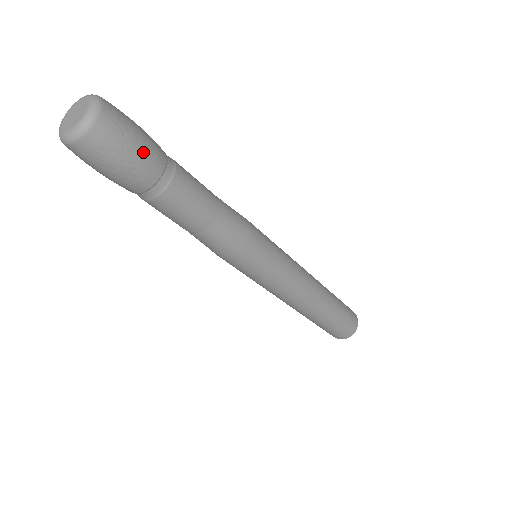
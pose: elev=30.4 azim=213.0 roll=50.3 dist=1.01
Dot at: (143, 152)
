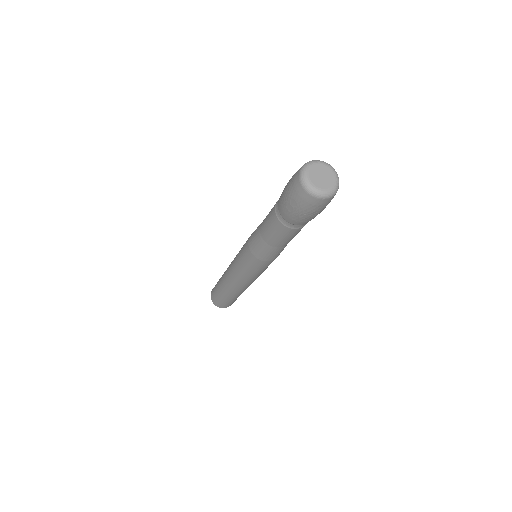
Dot at: occluded
